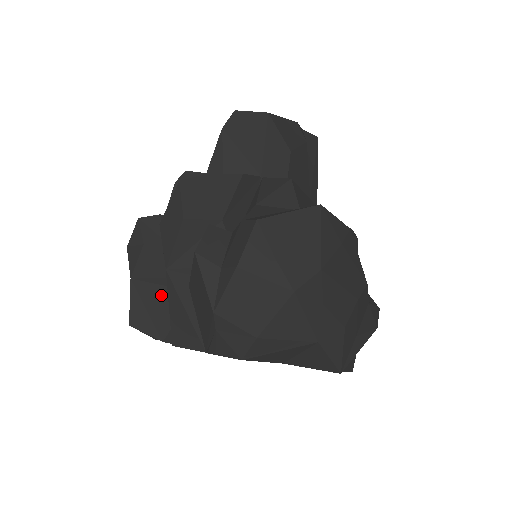
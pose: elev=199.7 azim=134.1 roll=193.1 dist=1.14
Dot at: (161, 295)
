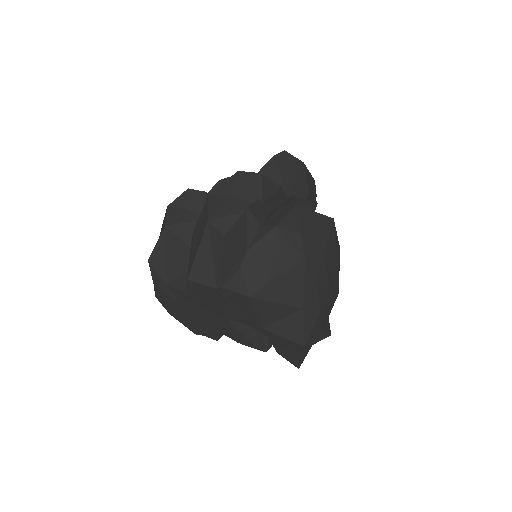
Dot at: (180, 250)
